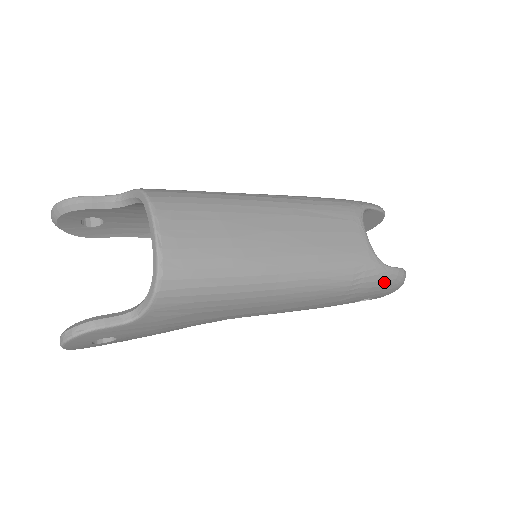
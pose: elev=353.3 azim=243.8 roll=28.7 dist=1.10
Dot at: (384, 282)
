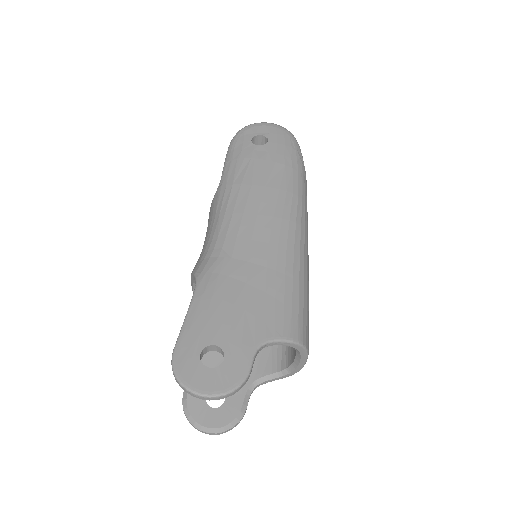
Dot at: occluded
